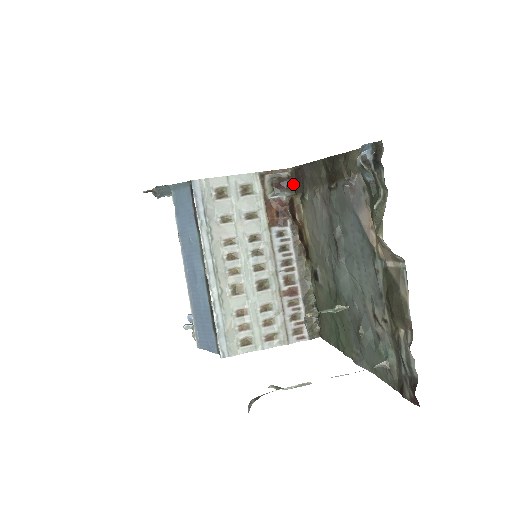
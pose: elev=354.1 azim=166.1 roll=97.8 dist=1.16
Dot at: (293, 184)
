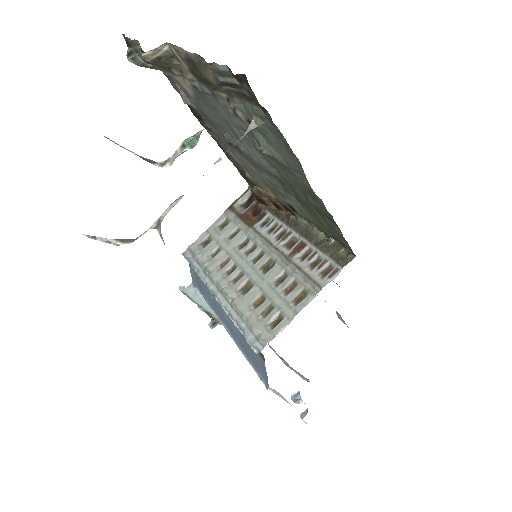
Dot at: occluded
